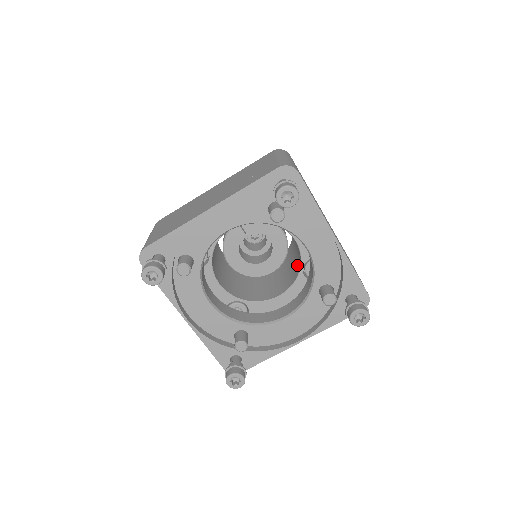
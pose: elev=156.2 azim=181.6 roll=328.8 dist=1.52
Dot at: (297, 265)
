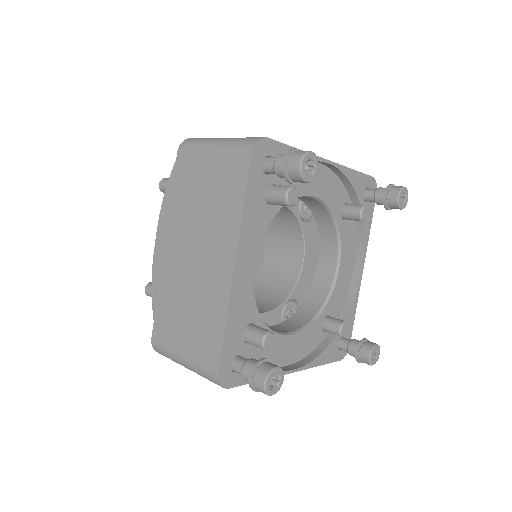
Dot at: (286, 222)
